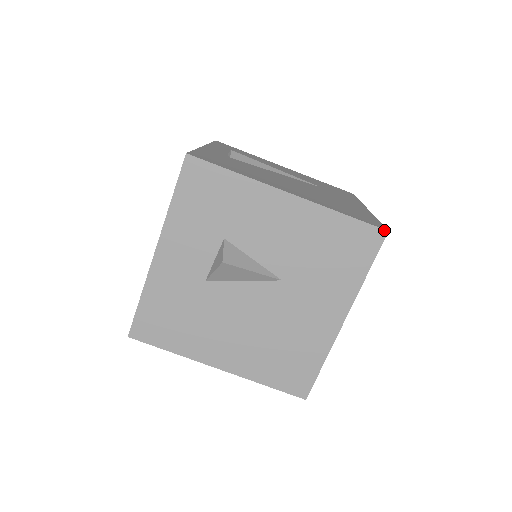
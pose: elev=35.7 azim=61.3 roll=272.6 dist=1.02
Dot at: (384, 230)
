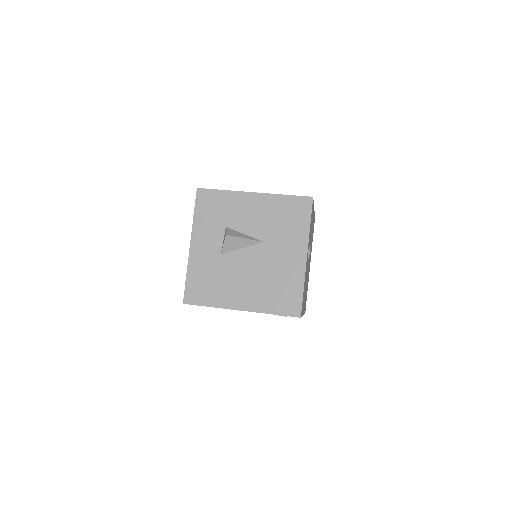
Dot at: (310, 197)
